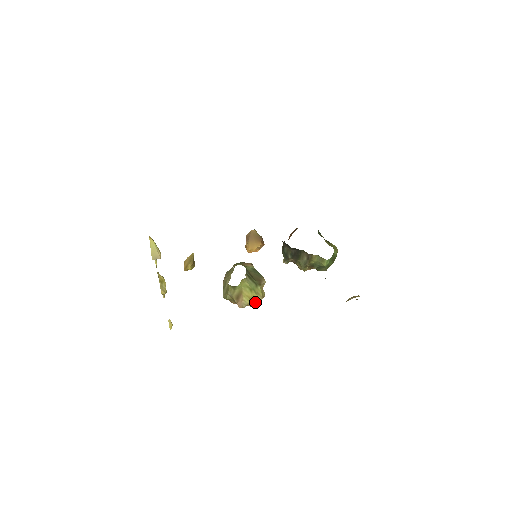
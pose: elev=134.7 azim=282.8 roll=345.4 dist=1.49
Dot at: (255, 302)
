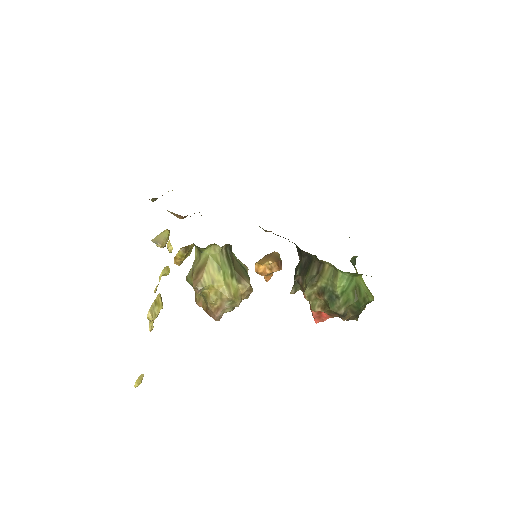
Dot at: (223, 308)
